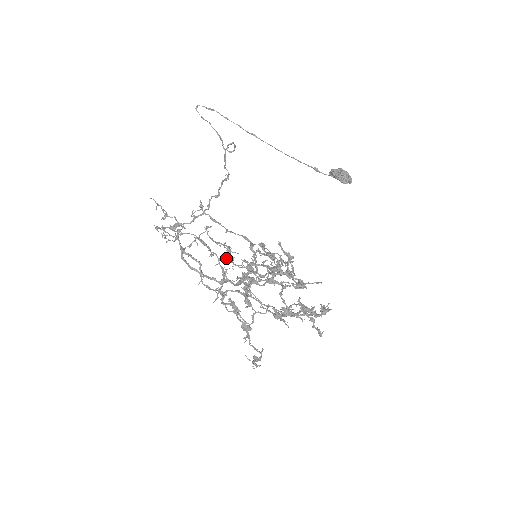
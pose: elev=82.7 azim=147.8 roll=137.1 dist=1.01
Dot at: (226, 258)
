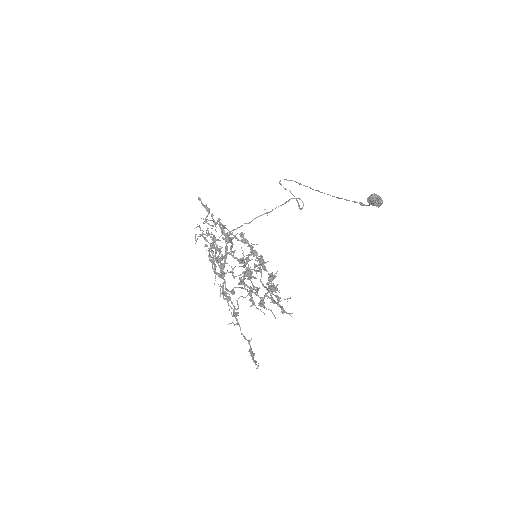
Dot at: occluded
